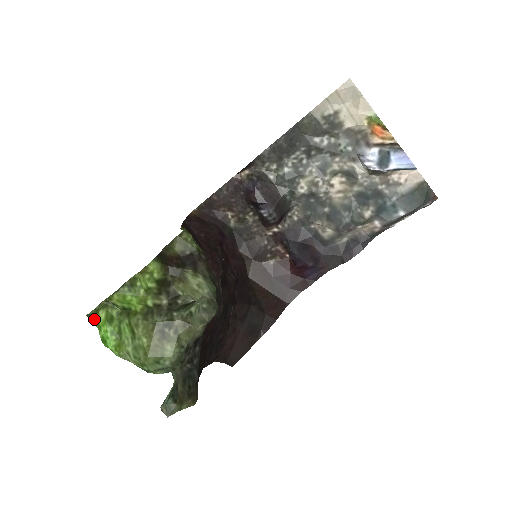
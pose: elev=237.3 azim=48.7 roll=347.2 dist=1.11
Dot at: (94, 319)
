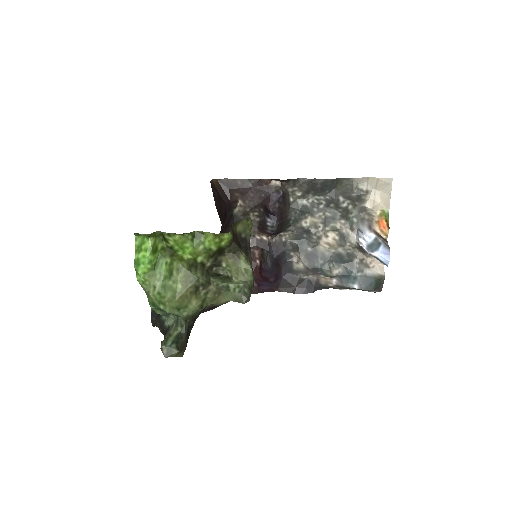
Dot at: (138, 239)
